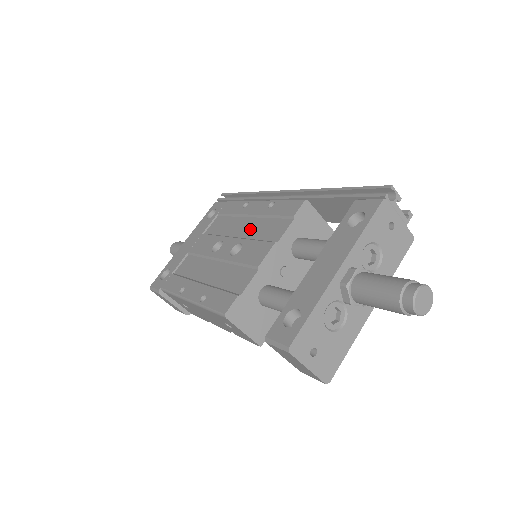
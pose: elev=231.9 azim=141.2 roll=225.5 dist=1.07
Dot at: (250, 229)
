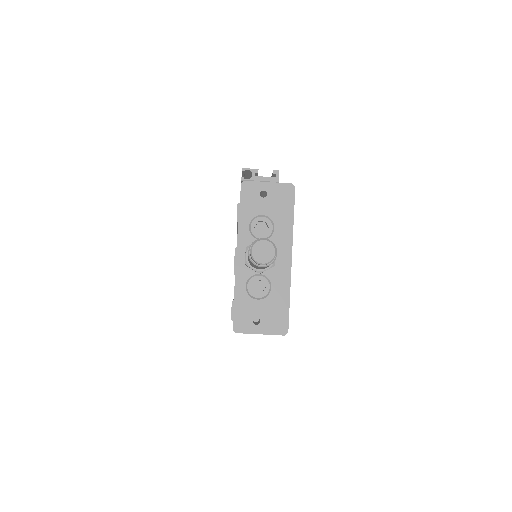
Dot at: occluded
